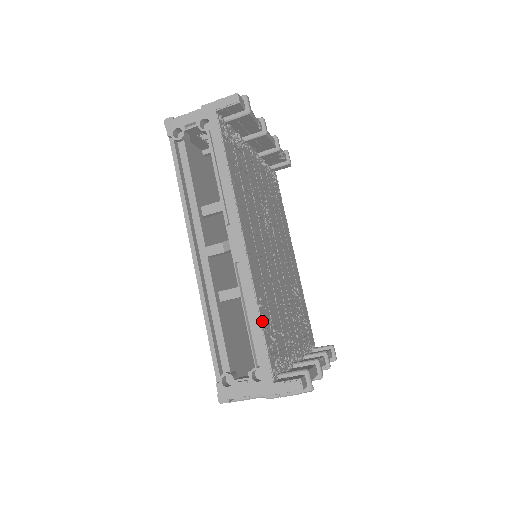
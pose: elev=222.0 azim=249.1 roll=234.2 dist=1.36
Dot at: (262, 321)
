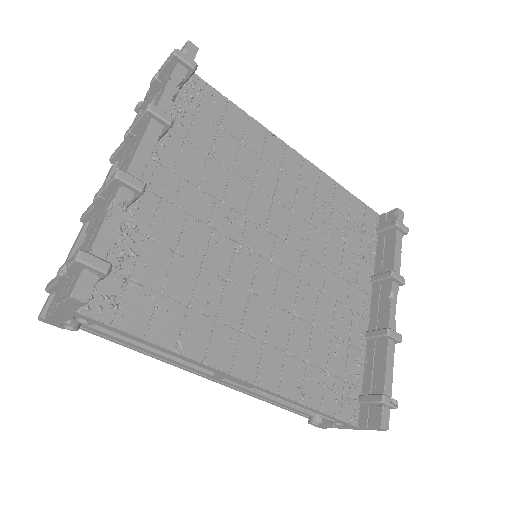
Dot at: (314, 406)
